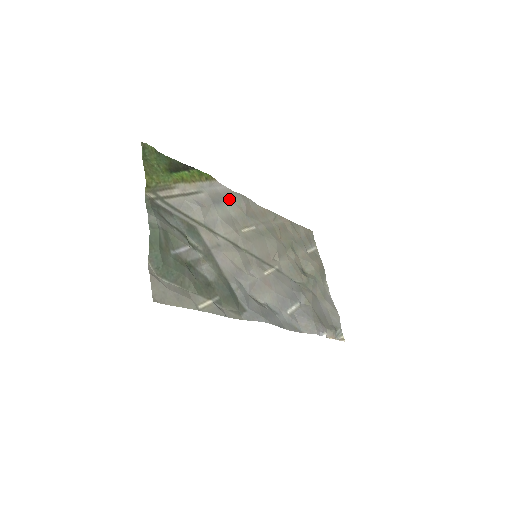
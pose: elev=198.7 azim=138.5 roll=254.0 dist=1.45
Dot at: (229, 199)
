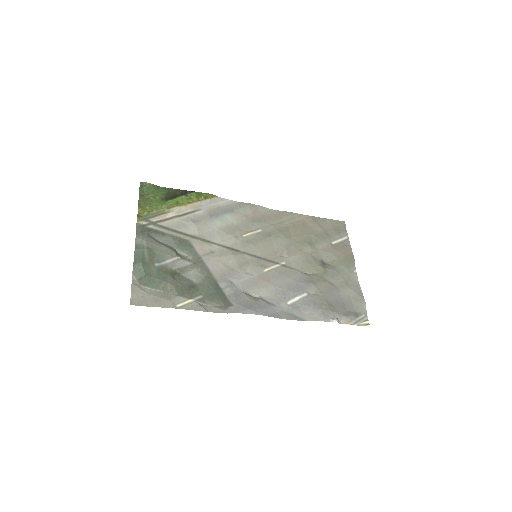
Dot at: (232, 210)
